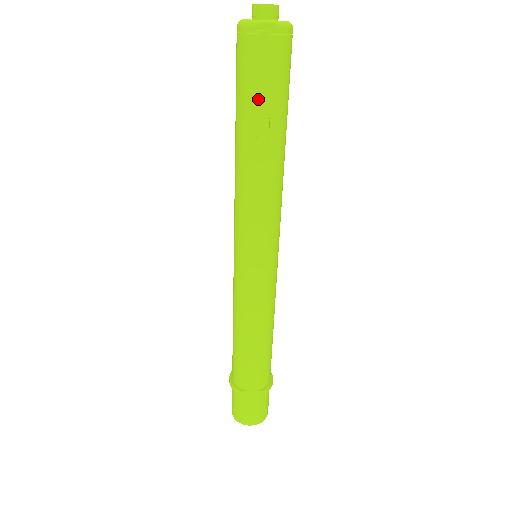
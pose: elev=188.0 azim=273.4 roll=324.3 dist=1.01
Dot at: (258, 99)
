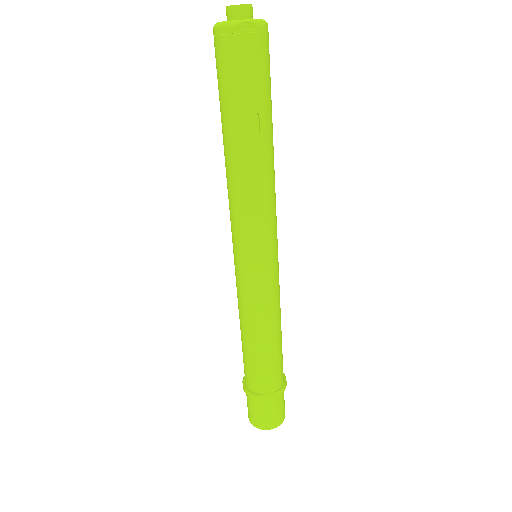
Dot at: (246, 98)
